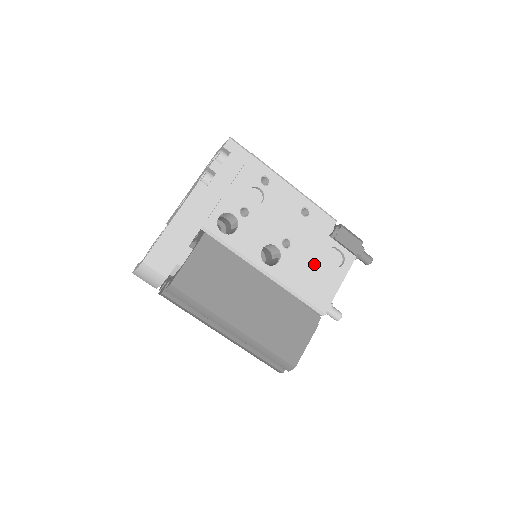
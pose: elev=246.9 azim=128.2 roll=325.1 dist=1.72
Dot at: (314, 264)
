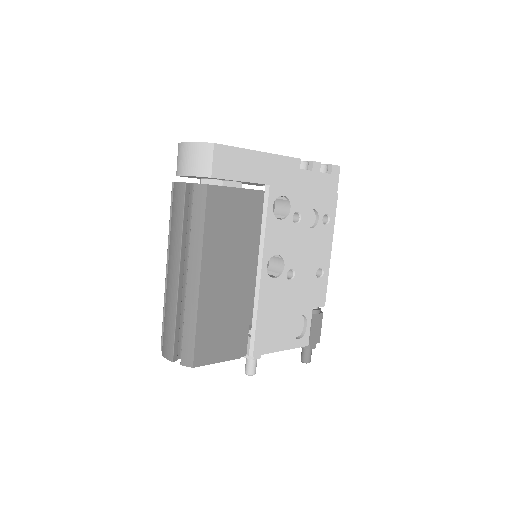
Dot at: (287, 312)
